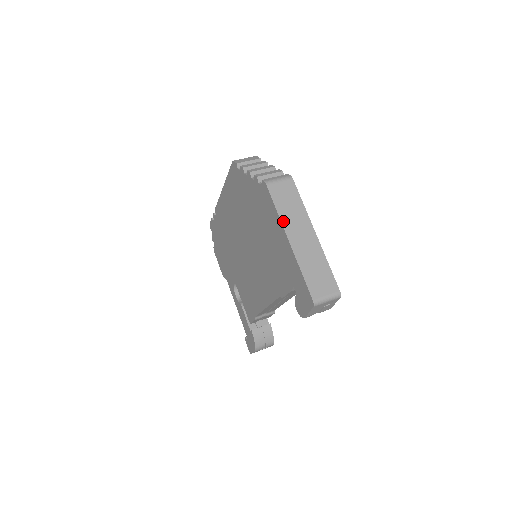
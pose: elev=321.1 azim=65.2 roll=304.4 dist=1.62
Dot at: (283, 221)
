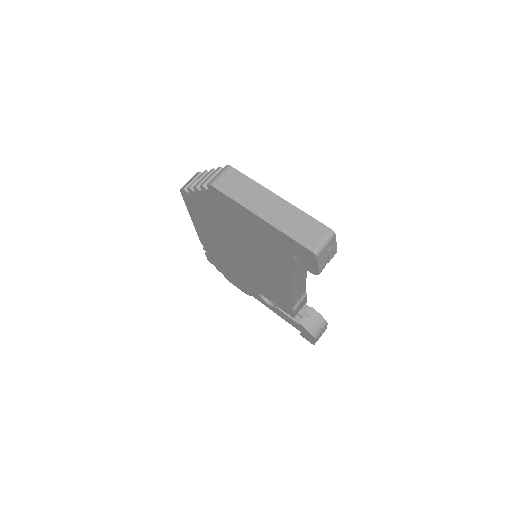
Dot at: (244, 205)
